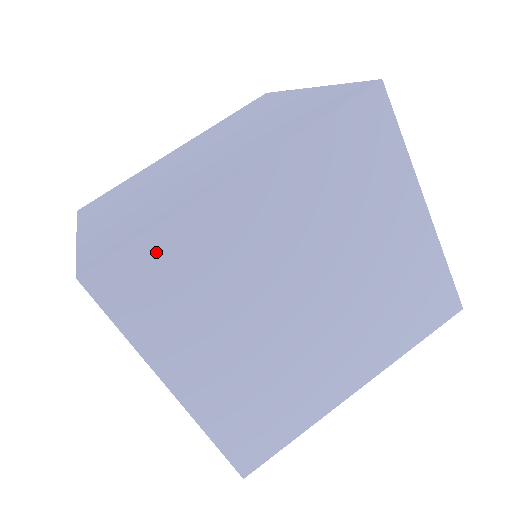
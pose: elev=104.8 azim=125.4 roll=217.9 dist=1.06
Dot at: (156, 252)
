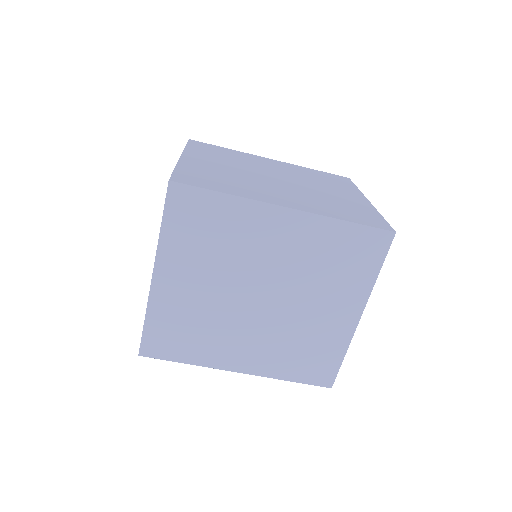
Dot at: (214, 205)
